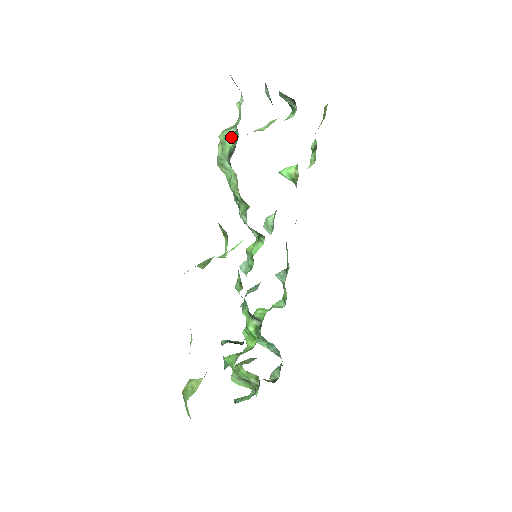
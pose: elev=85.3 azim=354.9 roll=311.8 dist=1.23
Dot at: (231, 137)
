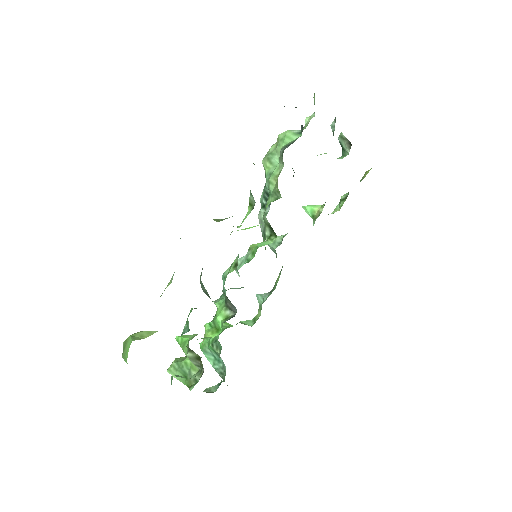
Dot at: (292, 136)
